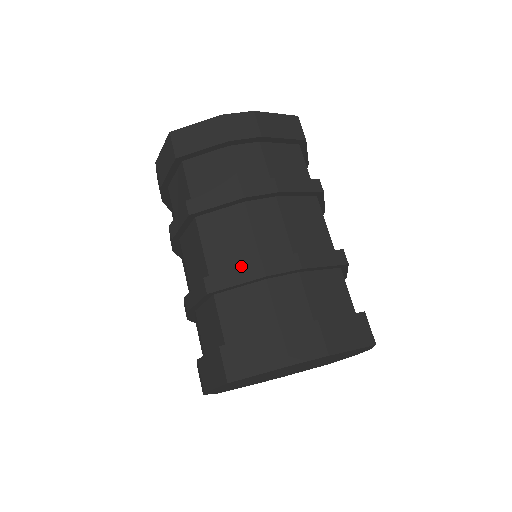
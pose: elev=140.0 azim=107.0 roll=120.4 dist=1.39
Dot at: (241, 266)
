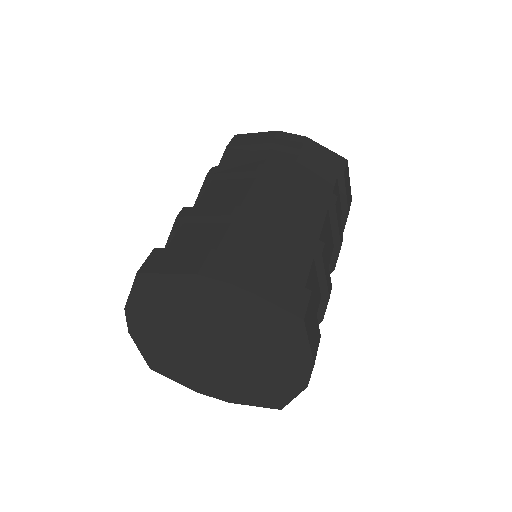
Dot at: (217, 206)
